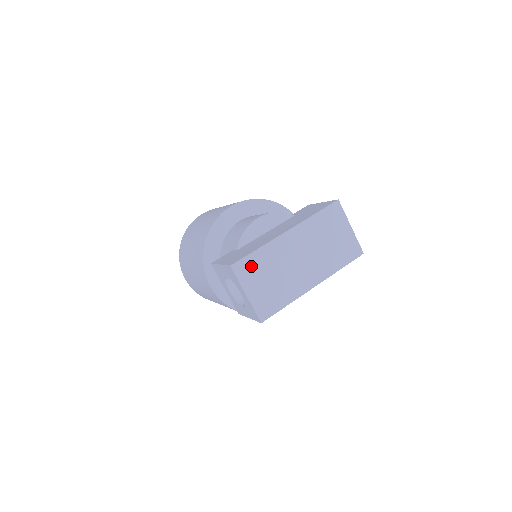
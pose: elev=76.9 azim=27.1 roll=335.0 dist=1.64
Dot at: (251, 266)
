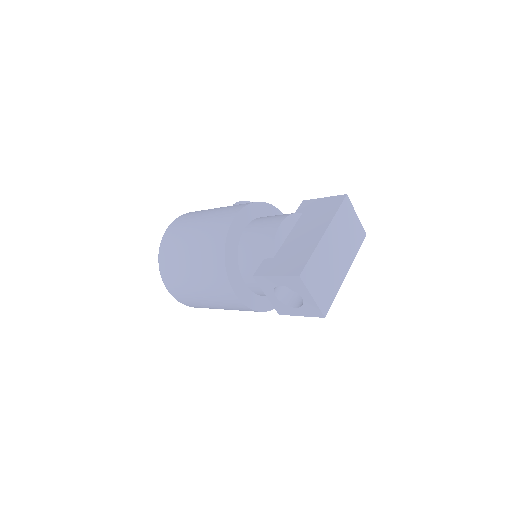
Dot at: (311, 271)
